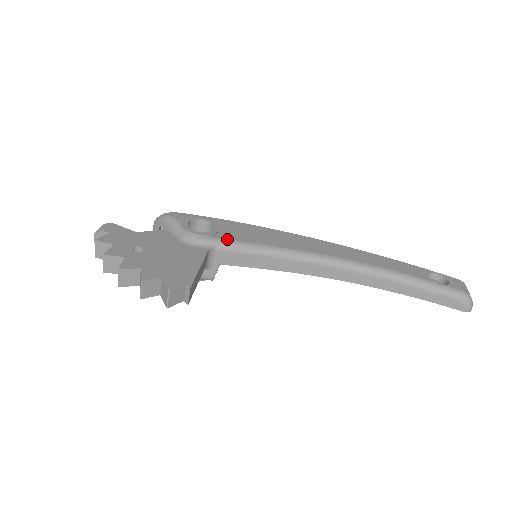
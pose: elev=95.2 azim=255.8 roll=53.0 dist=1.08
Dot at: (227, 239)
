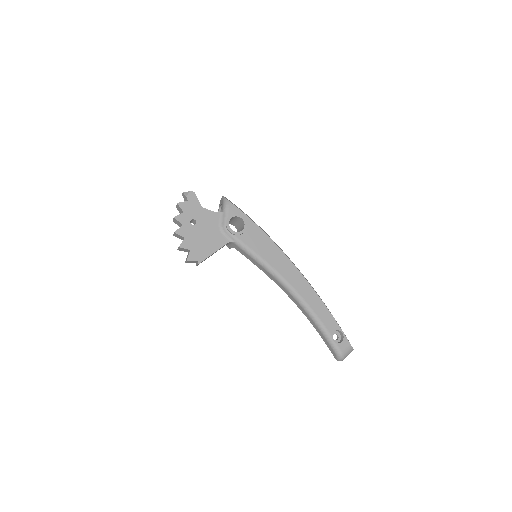
Dot at: (243, 242)
